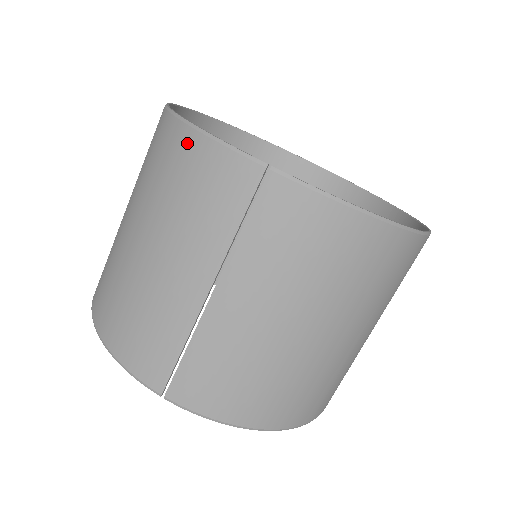
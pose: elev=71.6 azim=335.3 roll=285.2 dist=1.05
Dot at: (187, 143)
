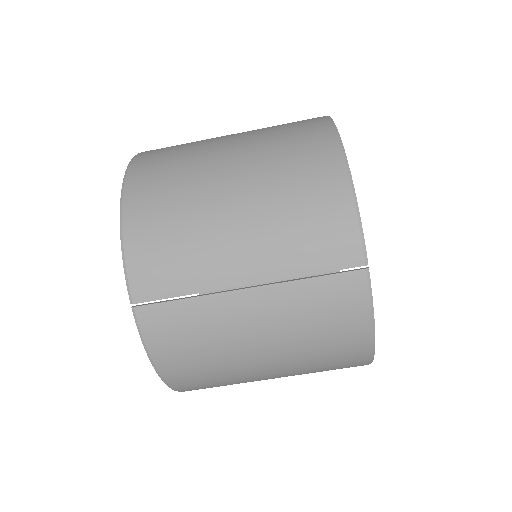
Dot at: (337, 188)
